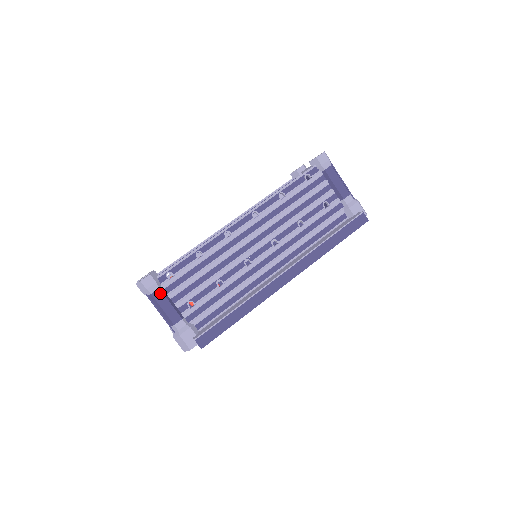
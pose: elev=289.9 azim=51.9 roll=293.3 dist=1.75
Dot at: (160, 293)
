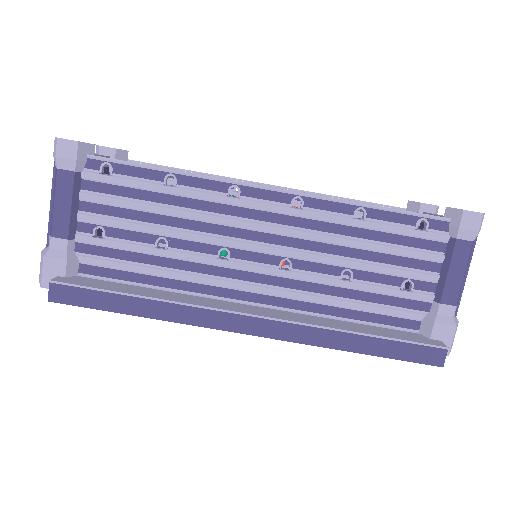
Dot at: (70, 179)
